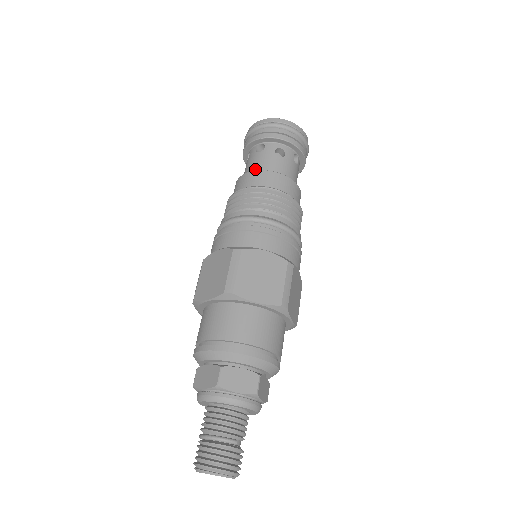
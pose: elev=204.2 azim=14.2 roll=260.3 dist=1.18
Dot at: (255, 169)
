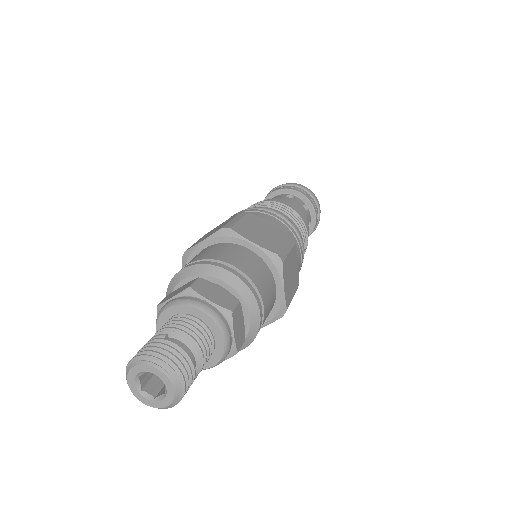
Dot at: occluded
